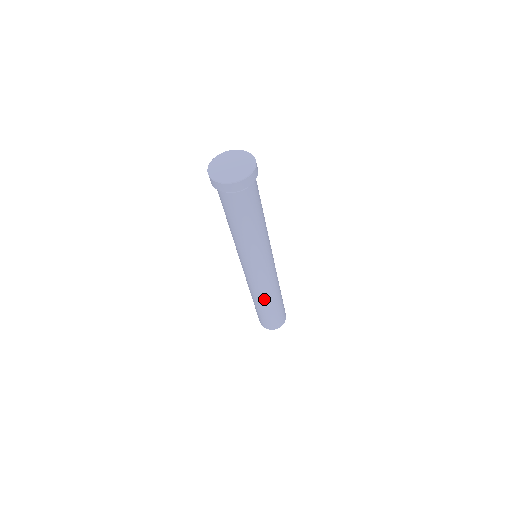
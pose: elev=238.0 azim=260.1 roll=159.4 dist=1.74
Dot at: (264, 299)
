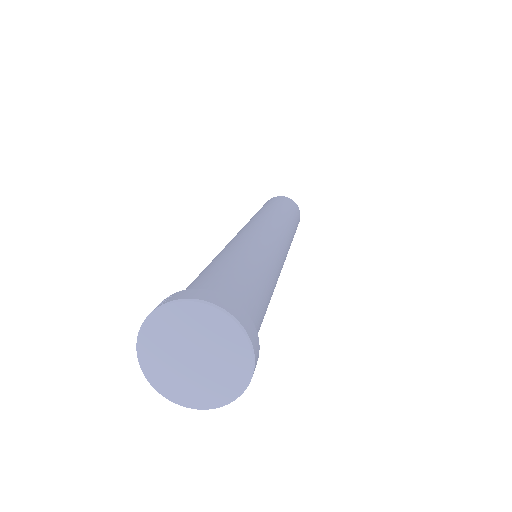
Dot at: occluded
